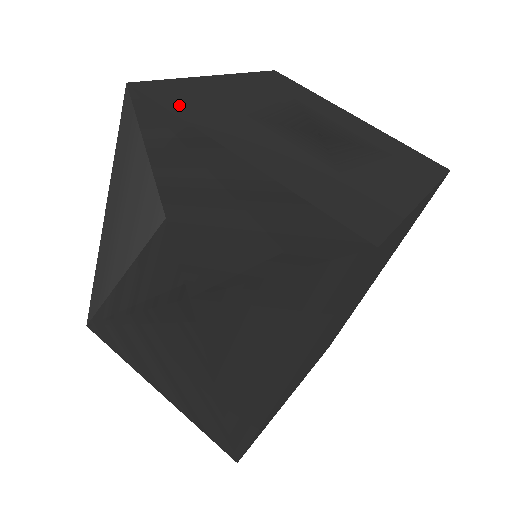
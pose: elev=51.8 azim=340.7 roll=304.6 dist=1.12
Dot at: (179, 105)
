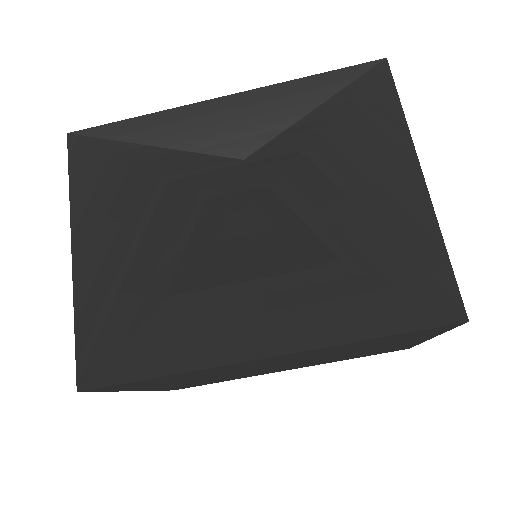
Dot at: occluded
